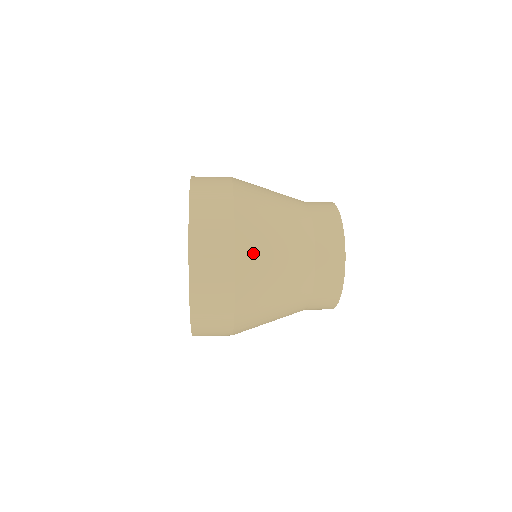
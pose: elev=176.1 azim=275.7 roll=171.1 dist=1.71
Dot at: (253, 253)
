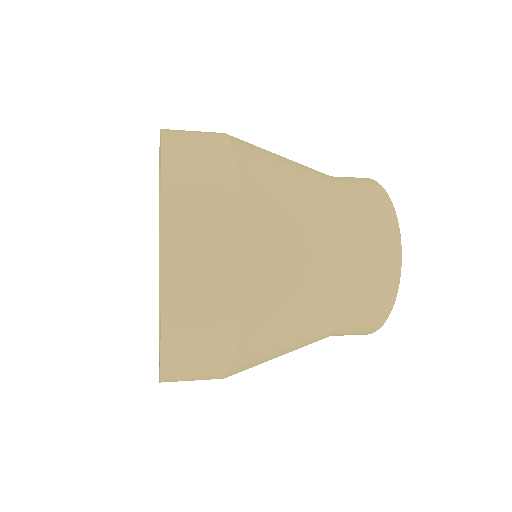
Dot at: (267, 206)
